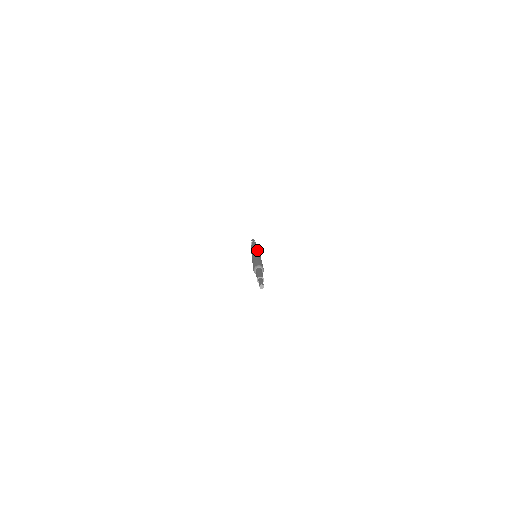
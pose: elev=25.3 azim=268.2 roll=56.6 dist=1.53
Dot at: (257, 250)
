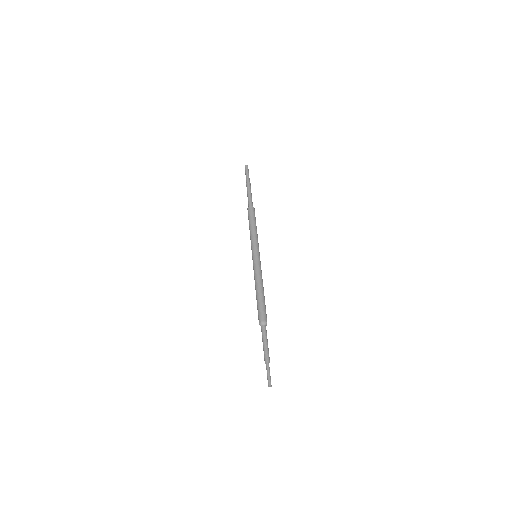
Dot at: (257, 244)
